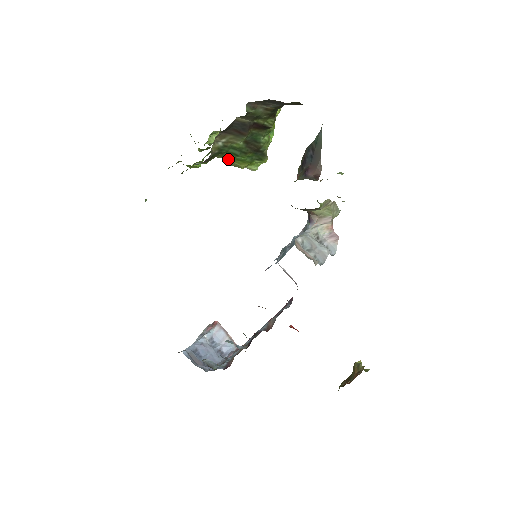
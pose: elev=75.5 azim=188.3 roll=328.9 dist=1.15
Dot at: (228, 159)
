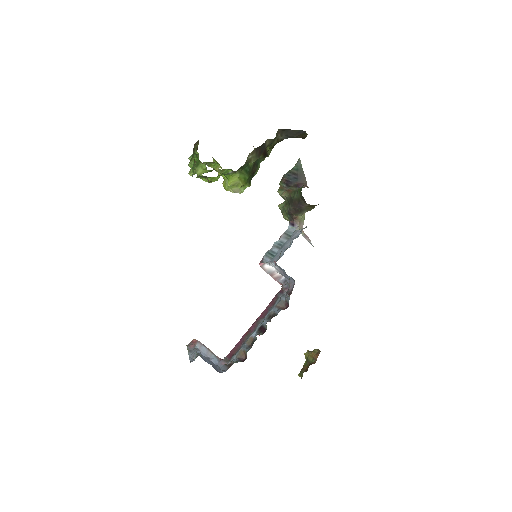
Dot at: (239, 176)
